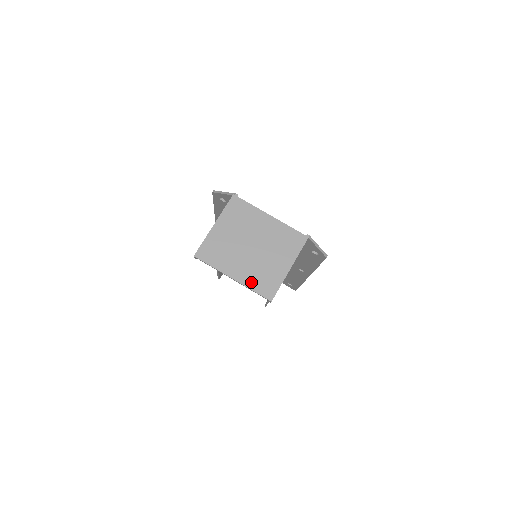
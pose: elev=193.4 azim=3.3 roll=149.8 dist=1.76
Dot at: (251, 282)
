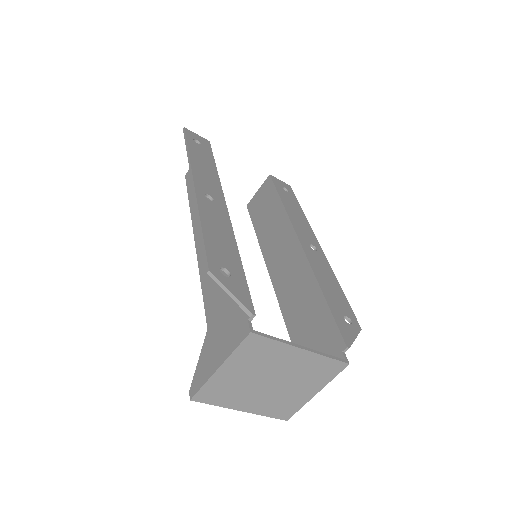
Dot at: (265, 411)
